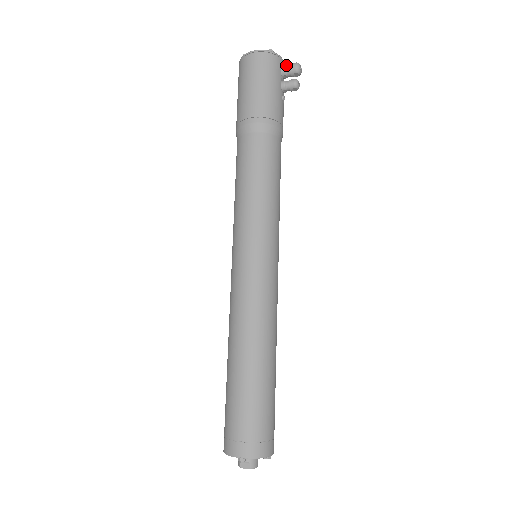
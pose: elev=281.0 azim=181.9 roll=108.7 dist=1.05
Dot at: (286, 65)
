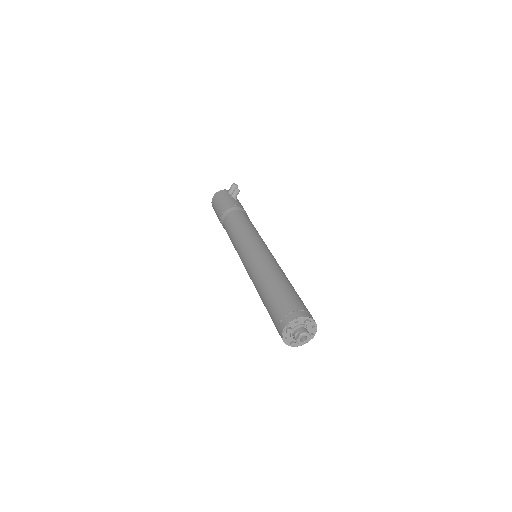
Dot at: (229, 189)
